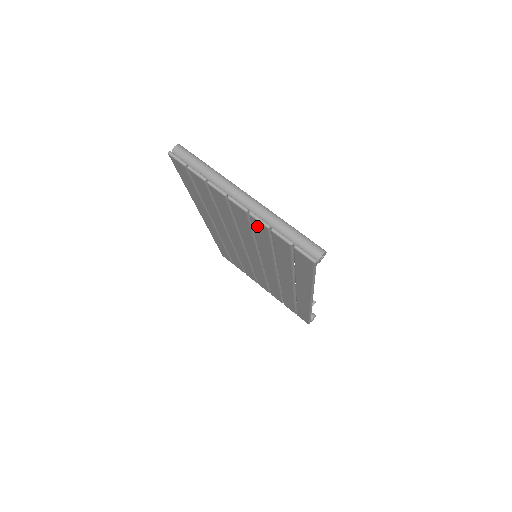
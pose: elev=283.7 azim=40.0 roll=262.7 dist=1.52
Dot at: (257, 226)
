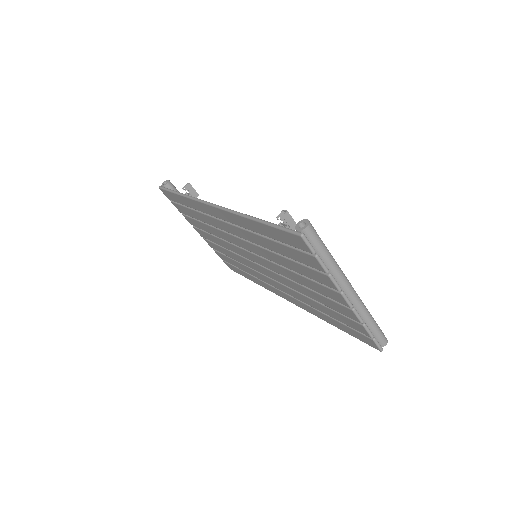
Dot at: (343, 309)
